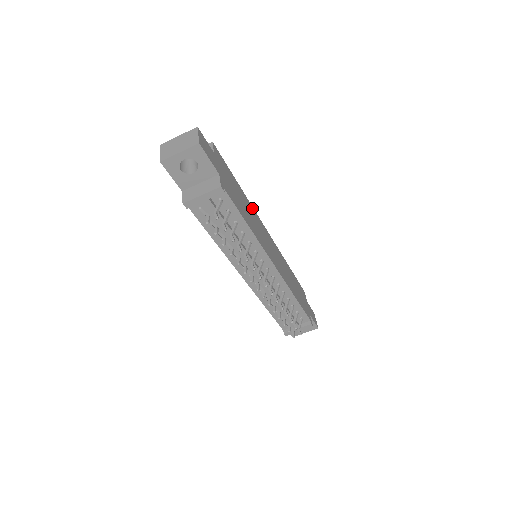
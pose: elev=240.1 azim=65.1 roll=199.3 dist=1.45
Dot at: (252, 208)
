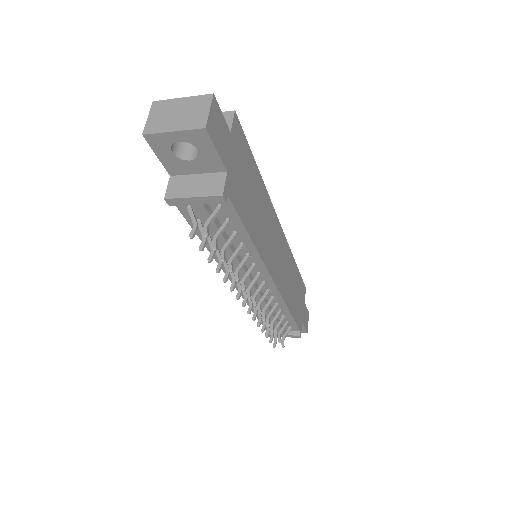
Dot at: (268, 200)
